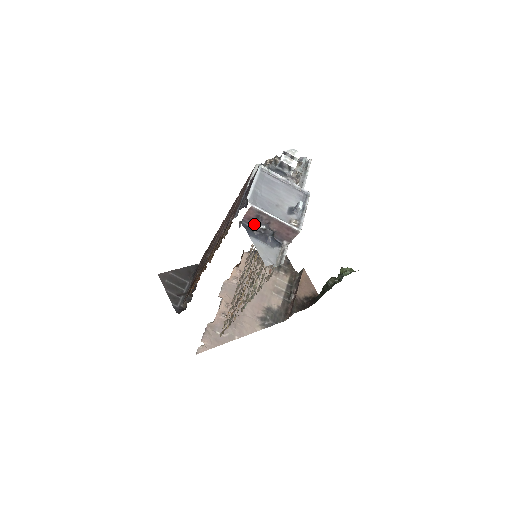
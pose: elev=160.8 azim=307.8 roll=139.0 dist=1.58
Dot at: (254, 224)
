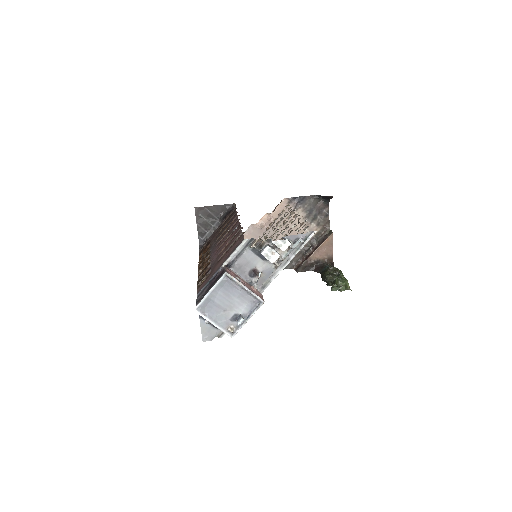
Dot at: occluded
